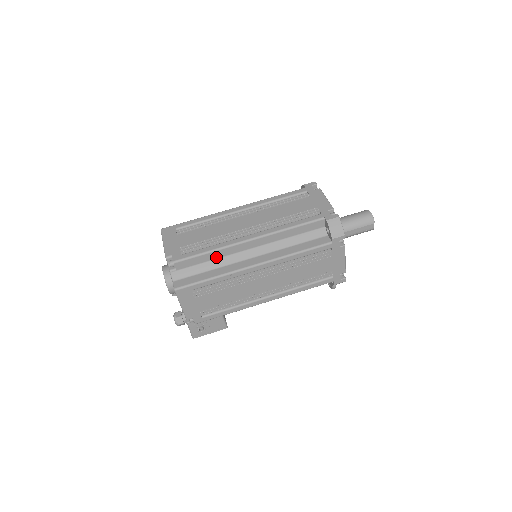
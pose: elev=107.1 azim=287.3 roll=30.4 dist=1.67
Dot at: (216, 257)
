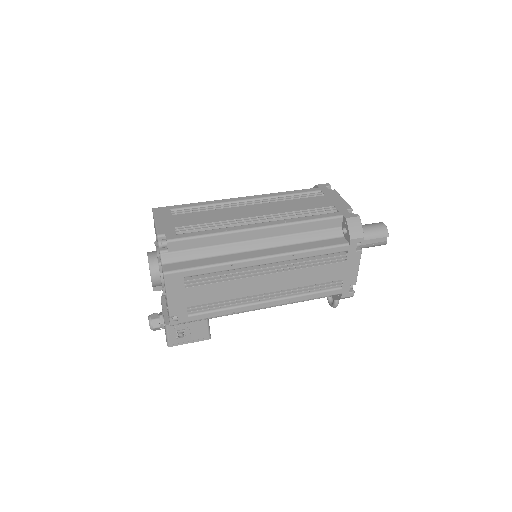
Dot at: (217, 243)
